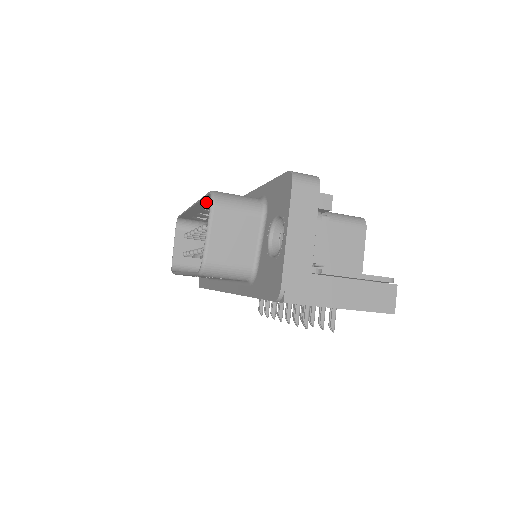
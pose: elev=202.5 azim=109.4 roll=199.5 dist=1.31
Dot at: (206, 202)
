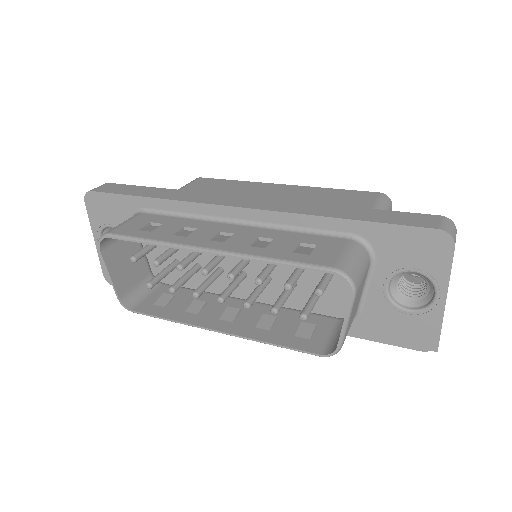
Dot at: (272, 259)
